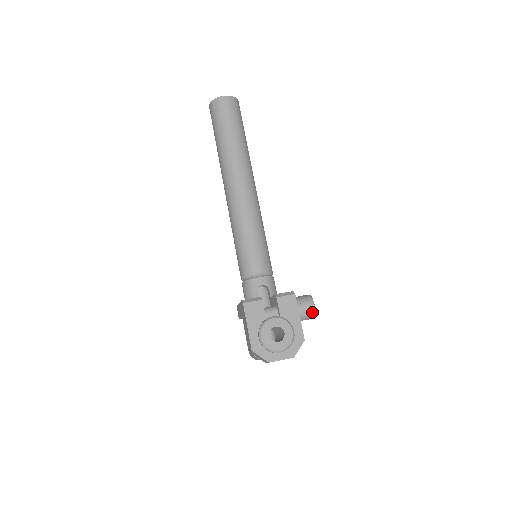
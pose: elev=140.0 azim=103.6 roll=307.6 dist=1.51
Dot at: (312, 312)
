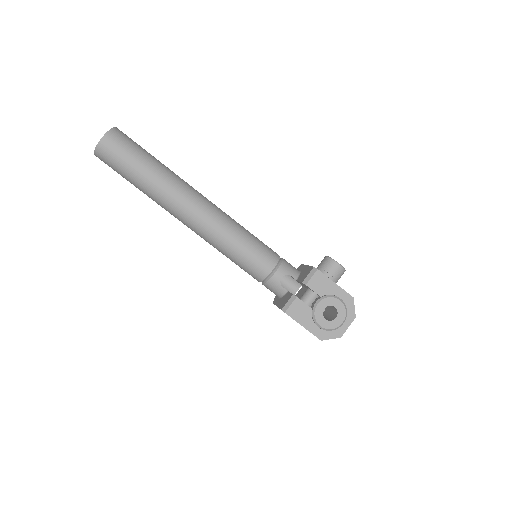
Dot at: (341, 271)
